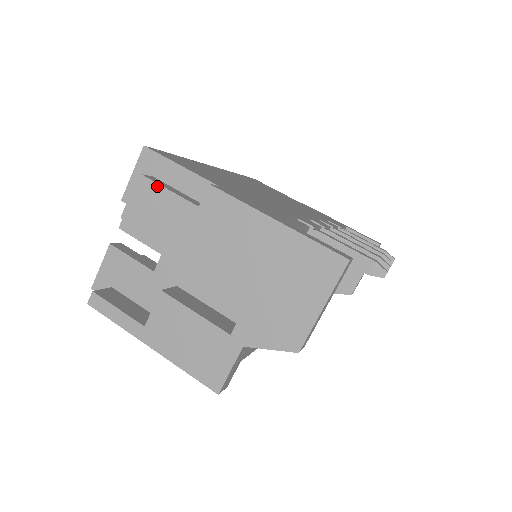
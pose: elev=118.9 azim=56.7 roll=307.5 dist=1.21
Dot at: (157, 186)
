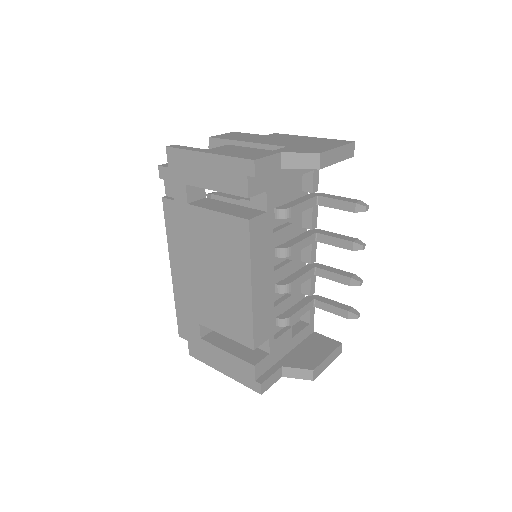
Dot at: (242, 133)
